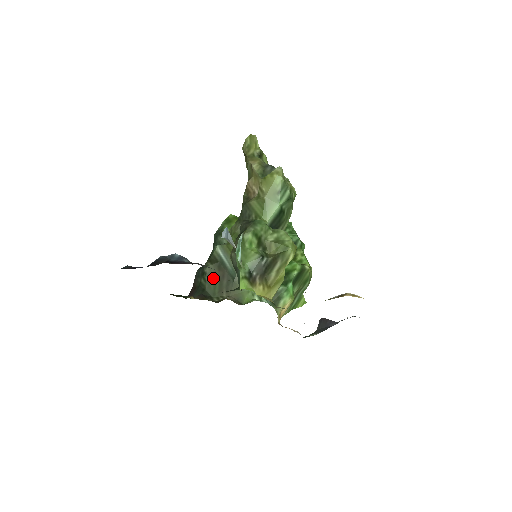
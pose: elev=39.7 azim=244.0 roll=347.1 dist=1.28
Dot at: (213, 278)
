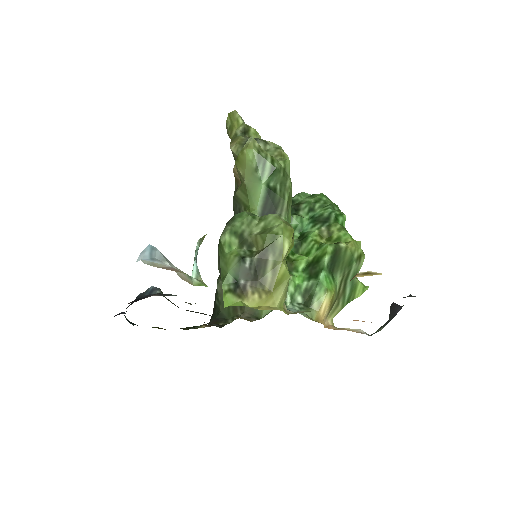
Dot at: occluded
